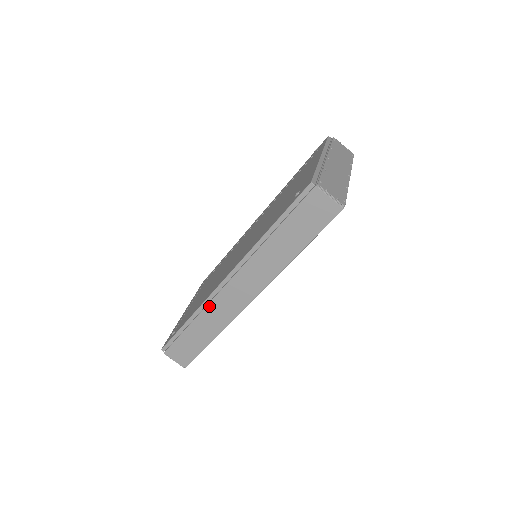
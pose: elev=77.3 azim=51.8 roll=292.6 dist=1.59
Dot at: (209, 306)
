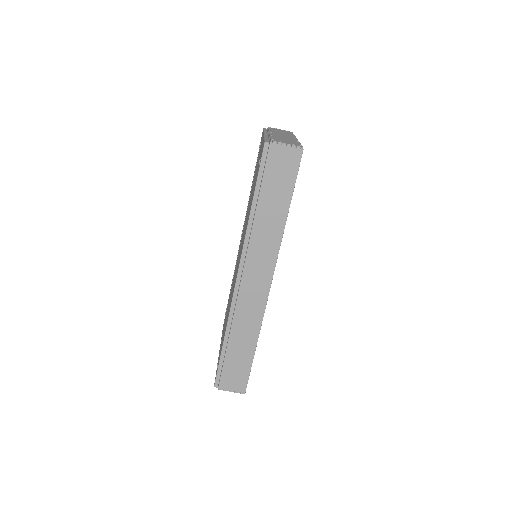
Dot at: (236, 312)
